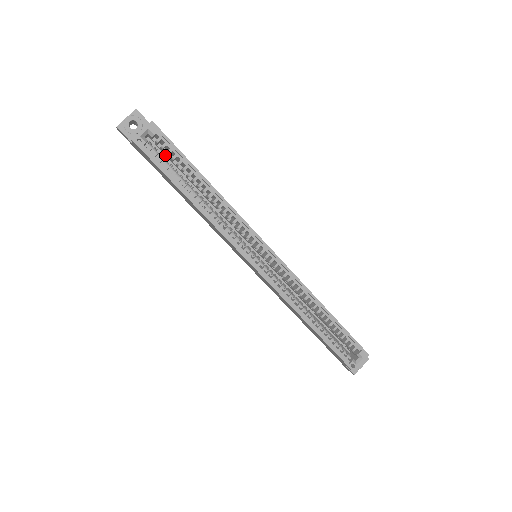
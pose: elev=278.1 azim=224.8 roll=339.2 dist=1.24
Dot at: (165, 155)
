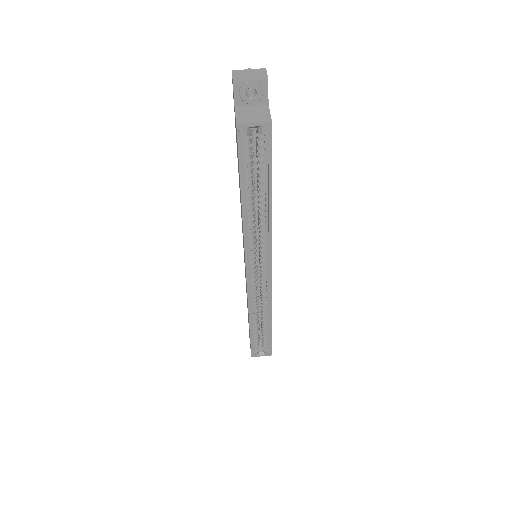
Dot at: (256, 140)
